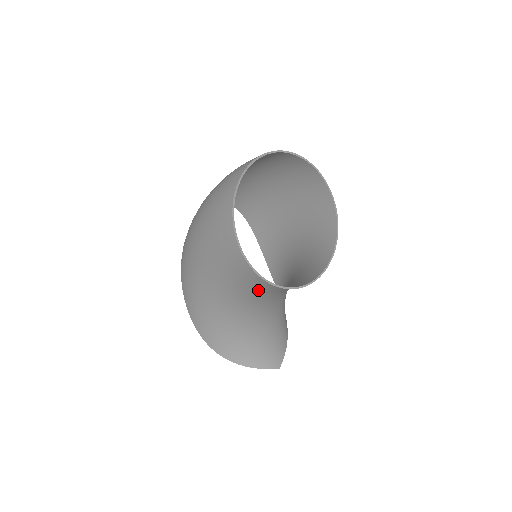
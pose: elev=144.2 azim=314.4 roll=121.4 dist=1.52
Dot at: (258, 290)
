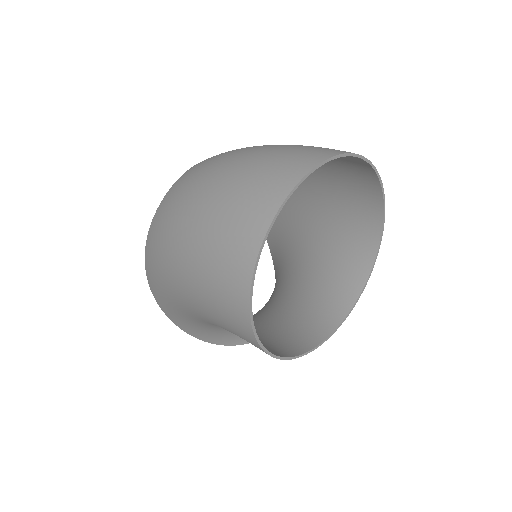
Dot at: (268, 338)
